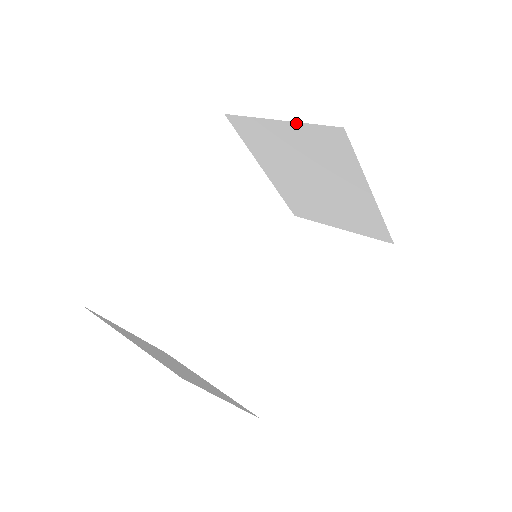
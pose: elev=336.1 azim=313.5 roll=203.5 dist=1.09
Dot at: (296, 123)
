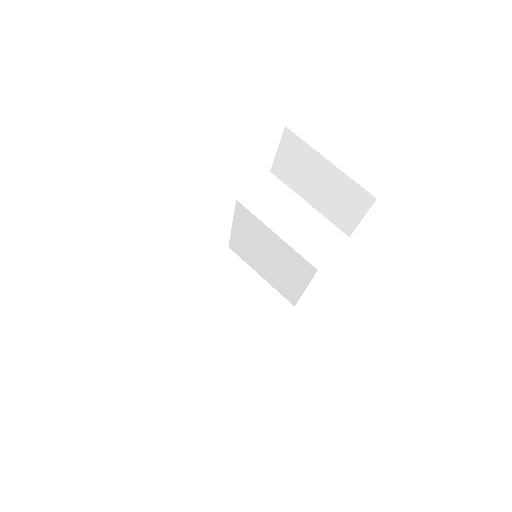
Dot at: occluded
